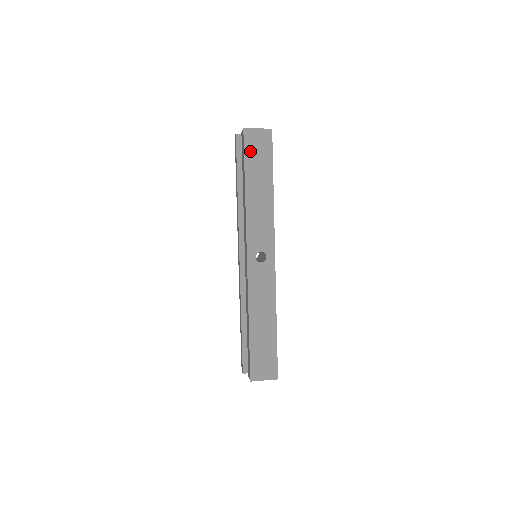
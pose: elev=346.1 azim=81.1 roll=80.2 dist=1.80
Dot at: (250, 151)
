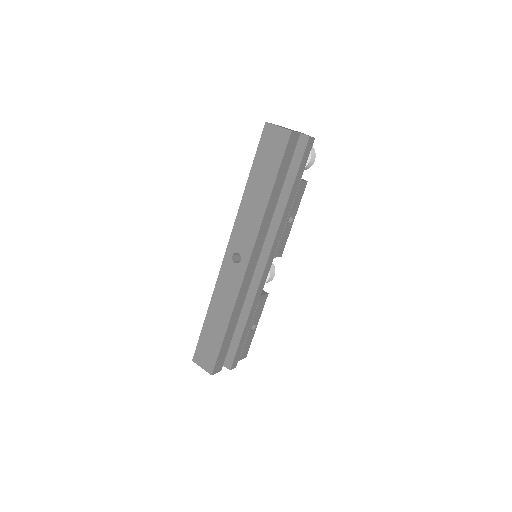
Dot at: (263, 148)
